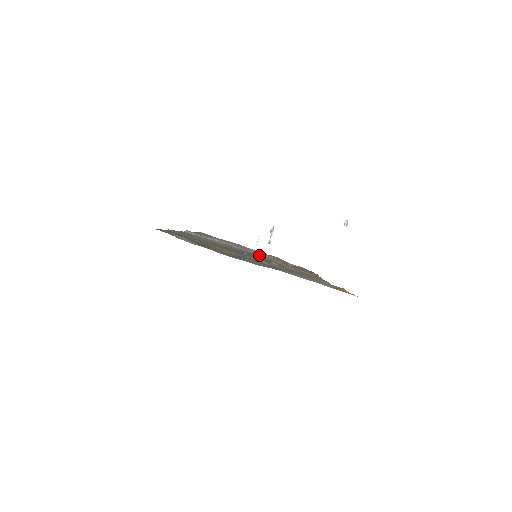
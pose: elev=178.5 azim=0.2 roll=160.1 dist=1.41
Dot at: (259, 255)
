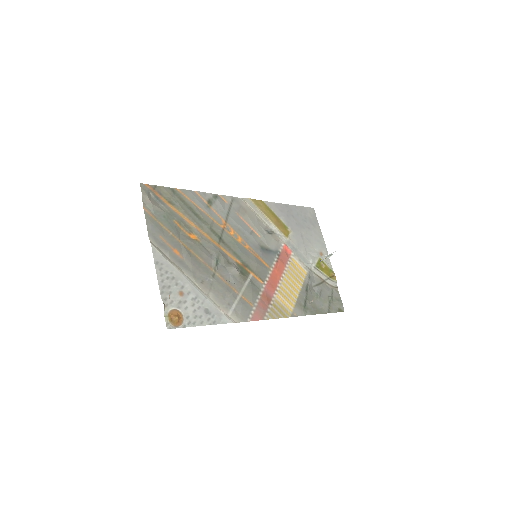
Dot at: (295, 260)
